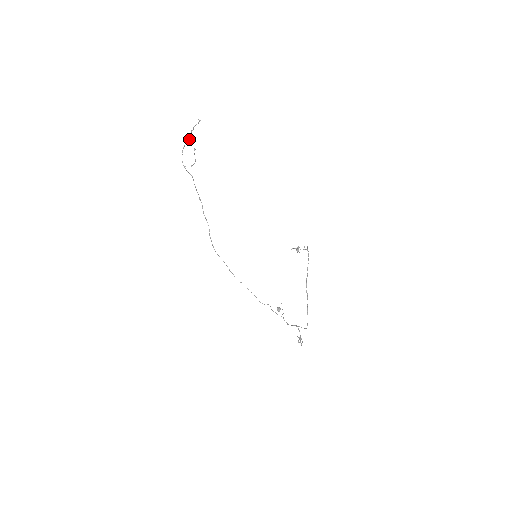
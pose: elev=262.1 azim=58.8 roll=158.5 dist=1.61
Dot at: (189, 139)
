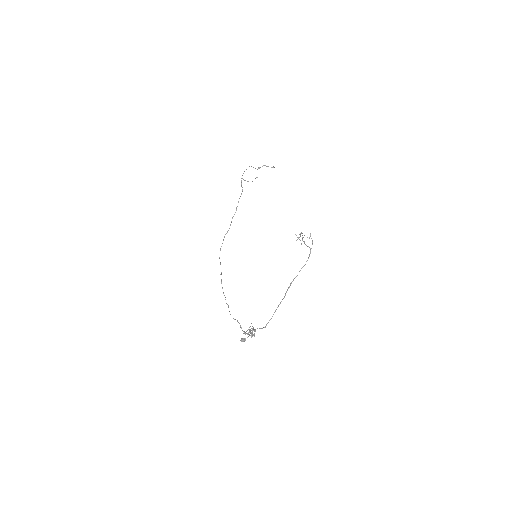
Dot at: occluded
